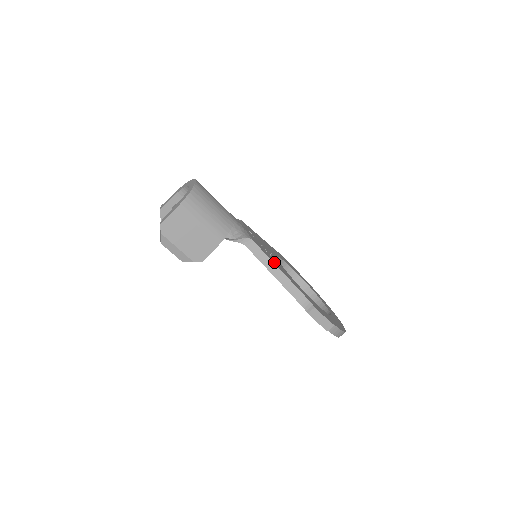
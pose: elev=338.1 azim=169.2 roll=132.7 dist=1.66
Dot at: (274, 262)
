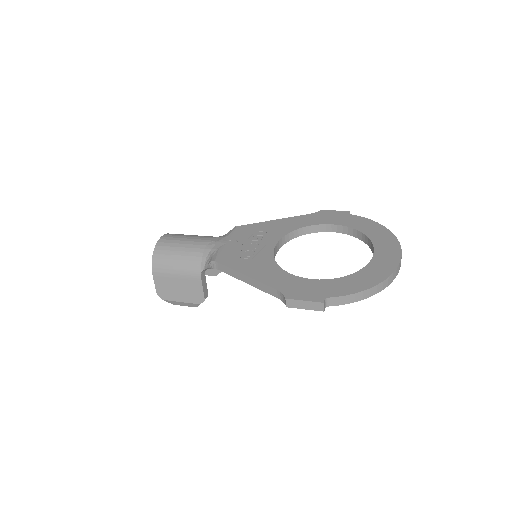
Dot at: (242, 268)
